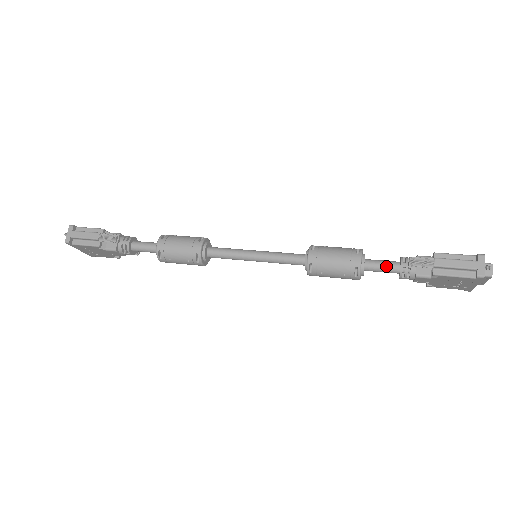
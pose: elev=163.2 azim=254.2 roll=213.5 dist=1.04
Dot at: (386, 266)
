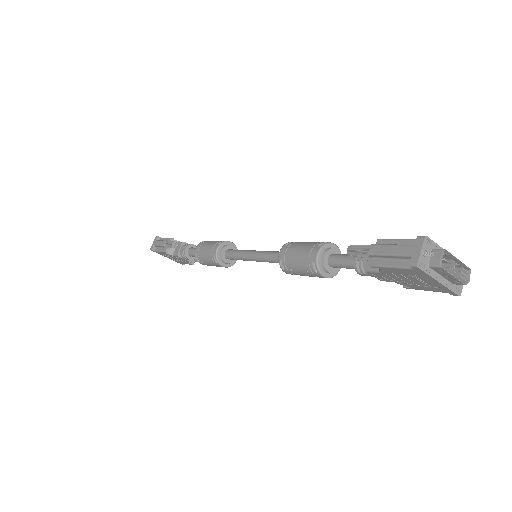
Dot at: (346, 260)
